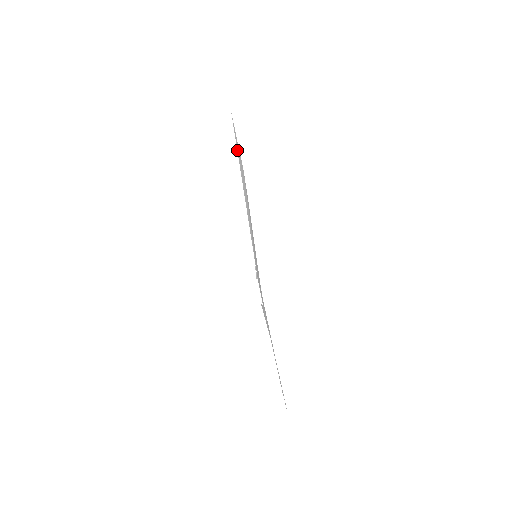
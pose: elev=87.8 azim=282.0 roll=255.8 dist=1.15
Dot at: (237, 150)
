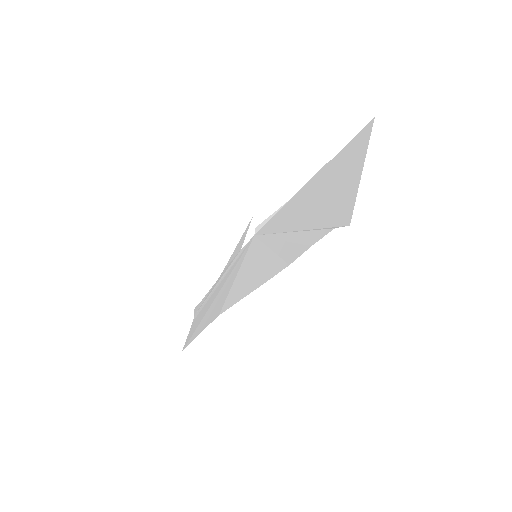
Dot at: (310, 232)
